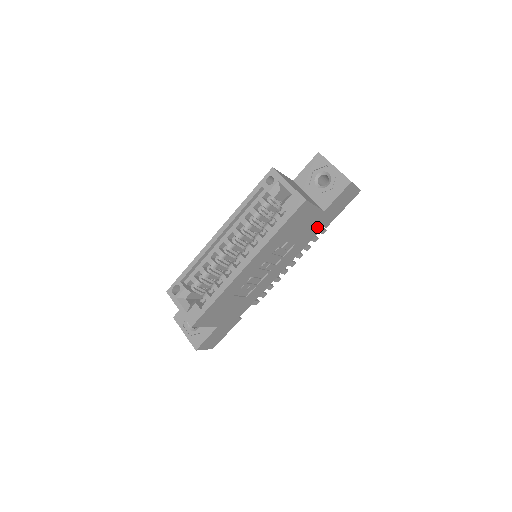
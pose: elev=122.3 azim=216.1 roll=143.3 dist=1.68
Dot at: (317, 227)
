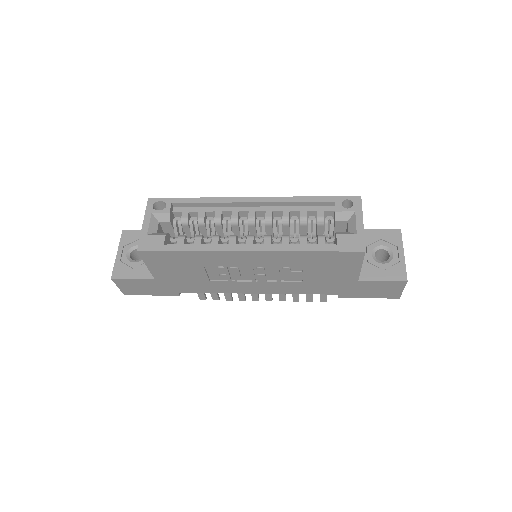
Dot at: (335, 288)
